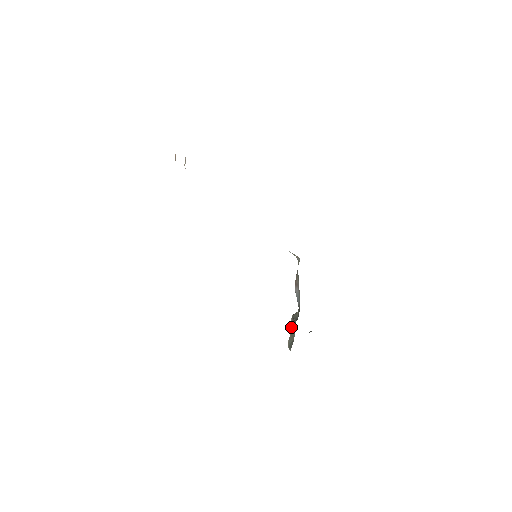
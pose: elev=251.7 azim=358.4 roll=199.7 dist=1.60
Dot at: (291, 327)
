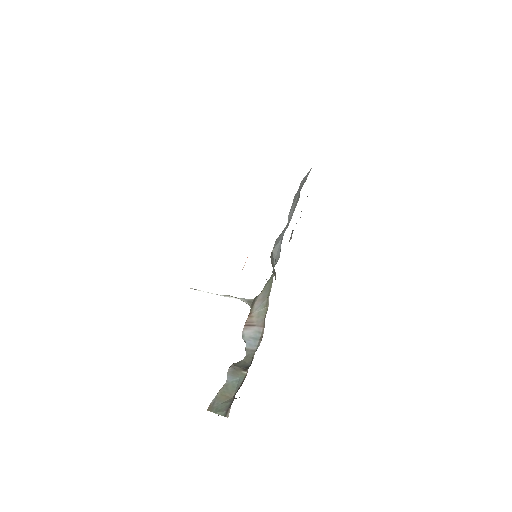
Dot at: (228, 380)
